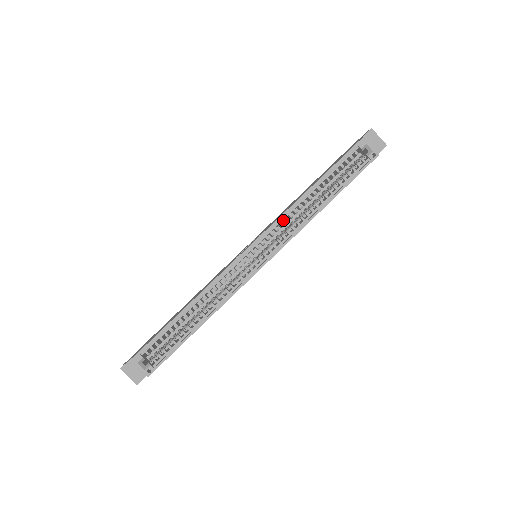
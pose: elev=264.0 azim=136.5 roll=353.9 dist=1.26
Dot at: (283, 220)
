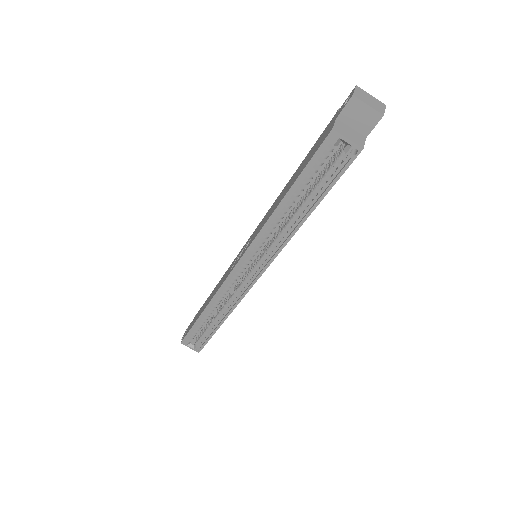
Dot at: (265, 232)
